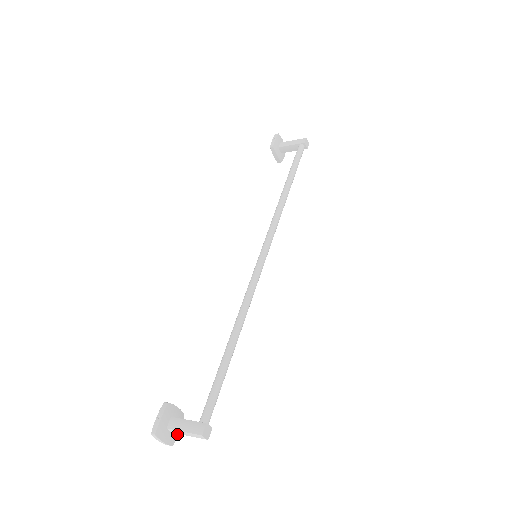
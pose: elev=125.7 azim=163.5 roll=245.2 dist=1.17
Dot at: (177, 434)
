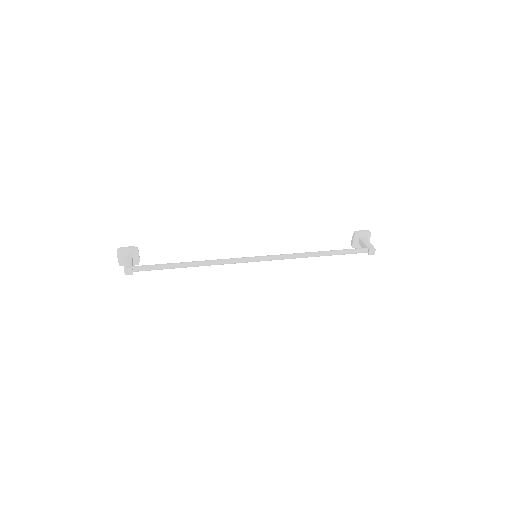
Dot at: occluded
